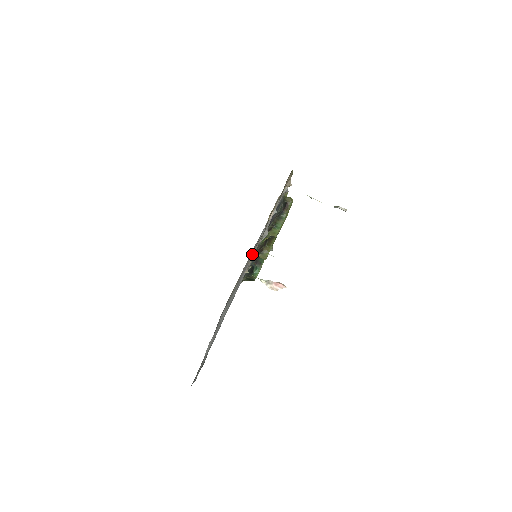
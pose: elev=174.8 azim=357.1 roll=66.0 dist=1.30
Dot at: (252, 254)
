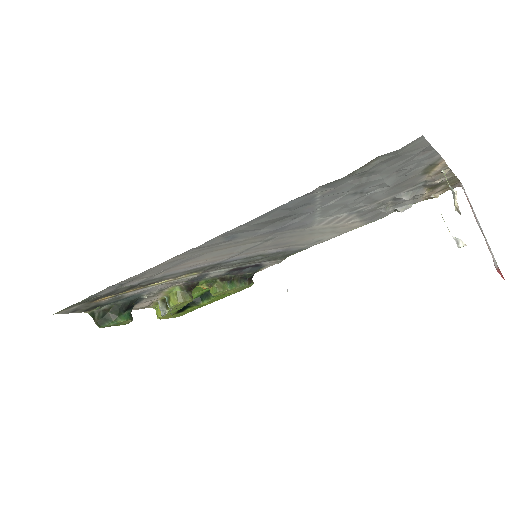
Dot at: occluded
